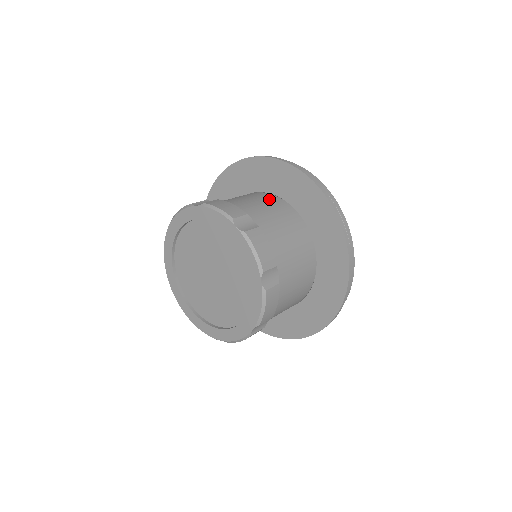
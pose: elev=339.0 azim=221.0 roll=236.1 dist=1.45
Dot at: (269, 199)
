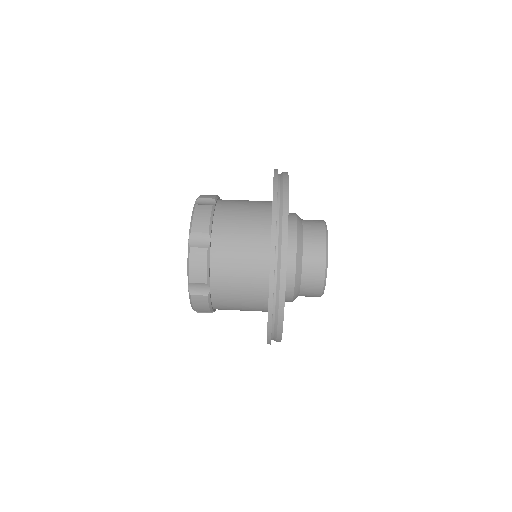
Dot at: (256, 269)
